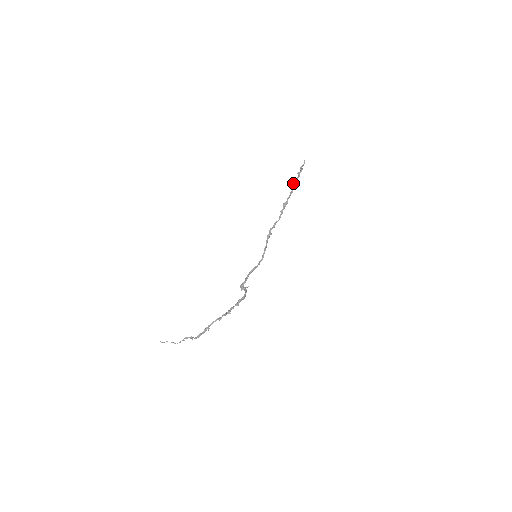
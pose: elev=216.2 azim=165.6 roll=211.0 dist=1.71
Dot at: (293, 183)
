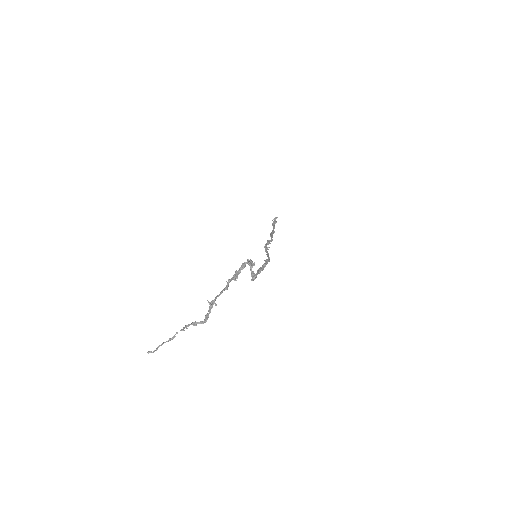
Dot at: occluded
